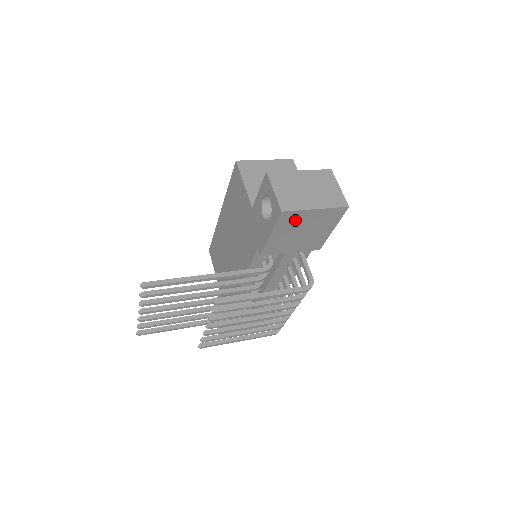
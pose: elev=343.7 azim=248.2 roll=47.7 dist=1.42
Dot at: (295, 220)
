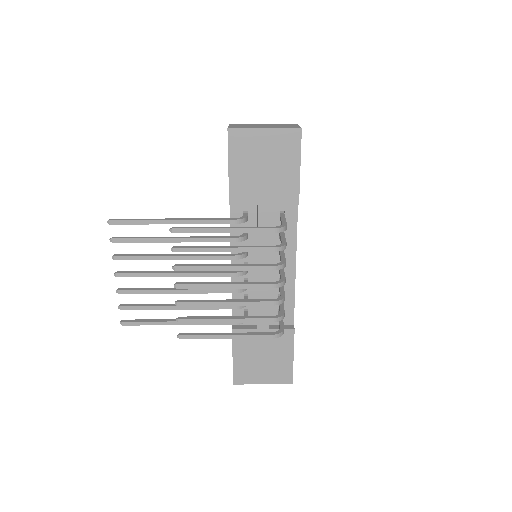
Dot at: (248, 144)
